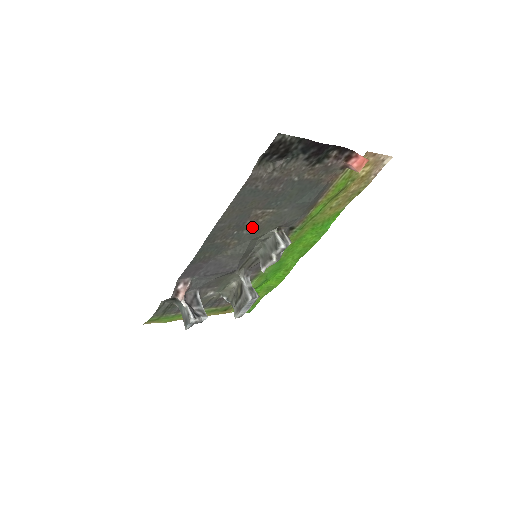
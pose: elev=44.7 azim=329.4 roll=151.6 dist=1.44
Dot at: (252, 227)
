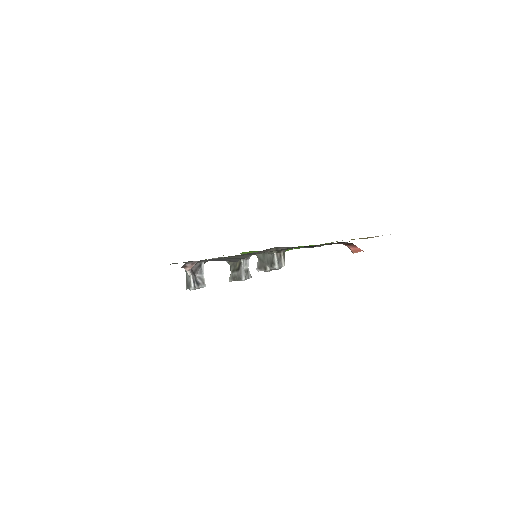
Dot at: (254, 253)
